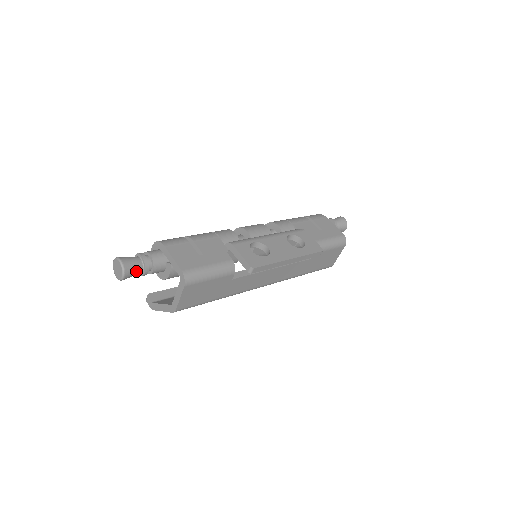
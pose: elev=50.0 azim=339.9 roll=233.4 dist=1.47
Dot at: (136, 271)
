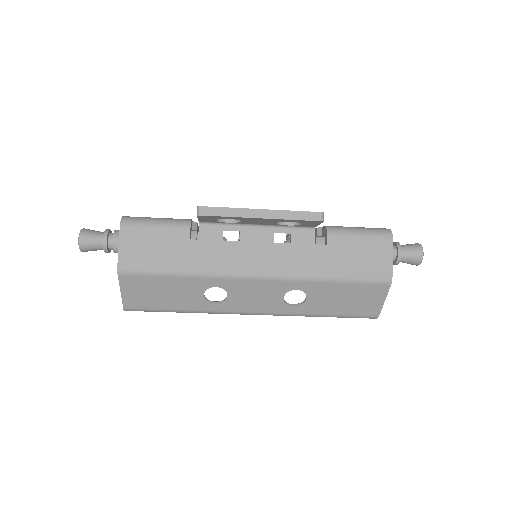
Dot at: (95, 238)
